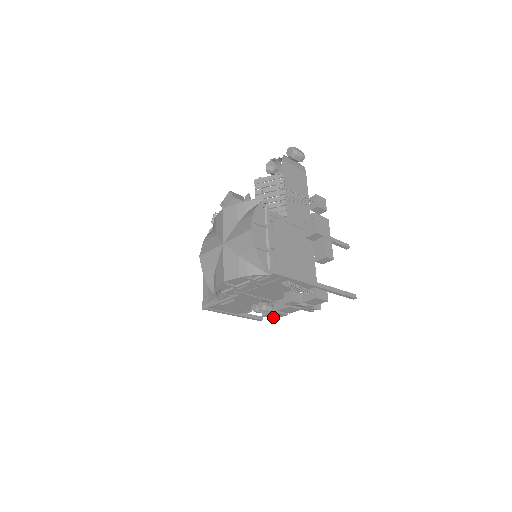
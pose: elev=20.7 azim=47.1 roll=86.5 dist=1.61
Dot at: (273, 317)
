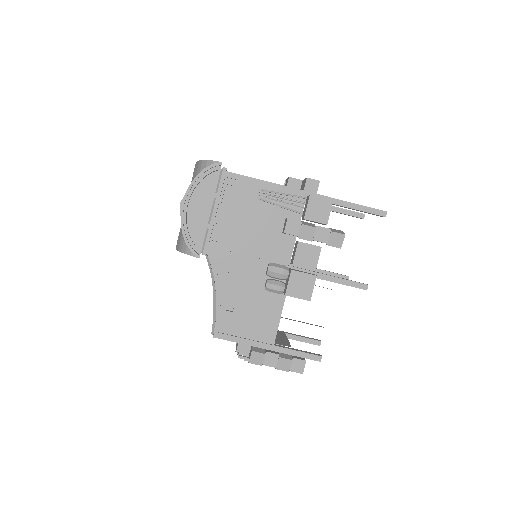
Dot at: (303, 294)
